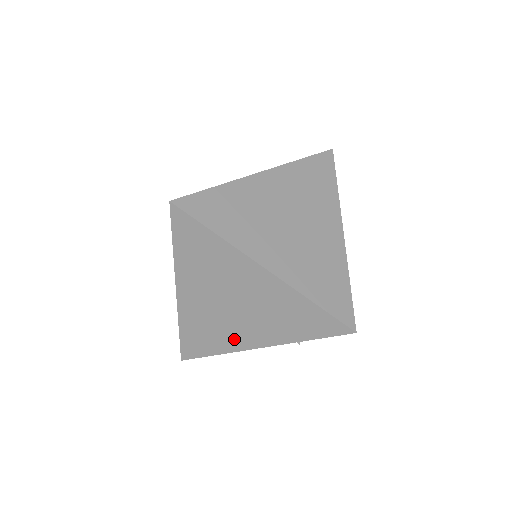
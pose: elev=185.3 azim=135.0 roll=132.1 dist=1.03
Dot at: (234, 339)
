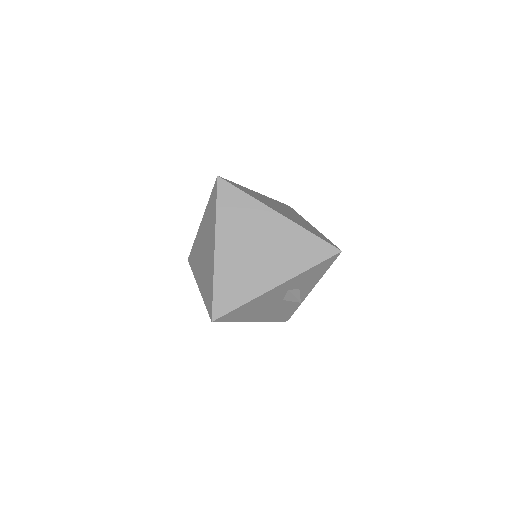
Dot at: (258, 283)
